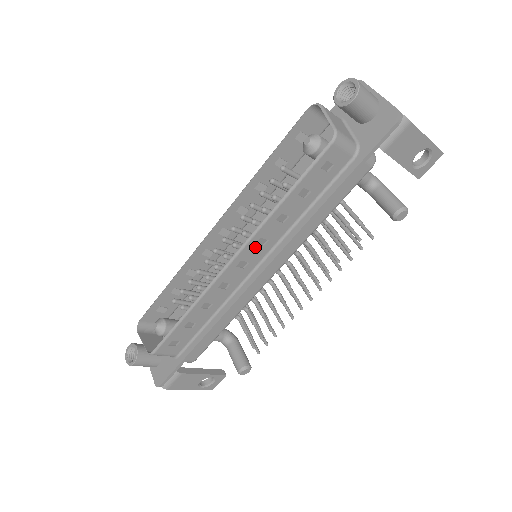
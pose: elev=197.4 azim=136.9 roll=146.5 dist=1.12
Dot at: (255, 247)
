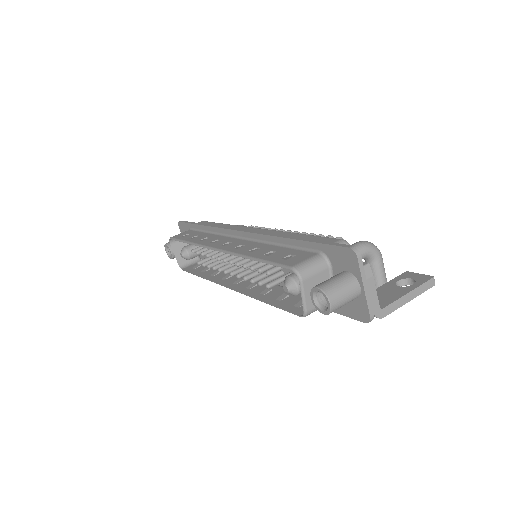
Dot at: (247, 288)
